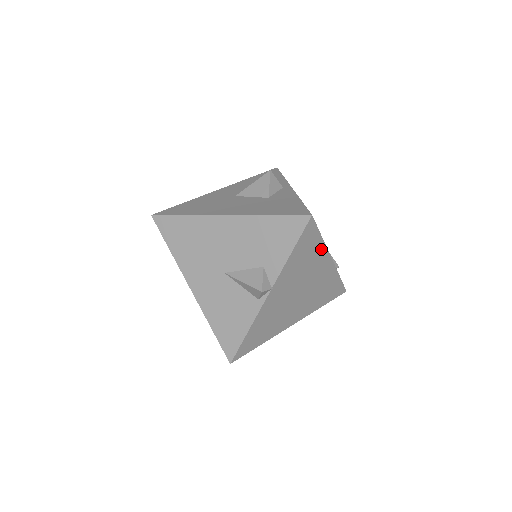
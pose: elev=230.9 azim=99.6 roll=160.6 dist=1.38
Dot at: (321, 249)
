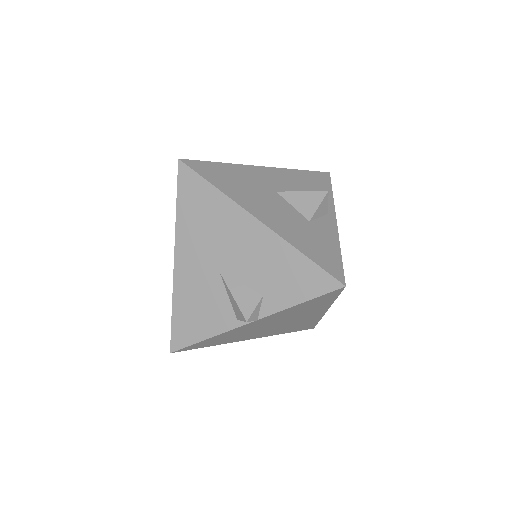
Dot at: (326, 305)
